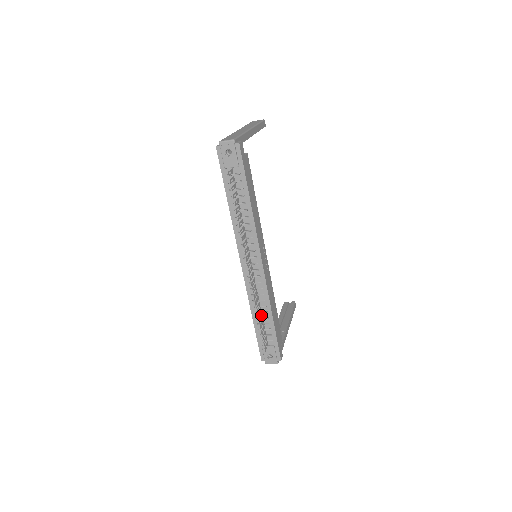
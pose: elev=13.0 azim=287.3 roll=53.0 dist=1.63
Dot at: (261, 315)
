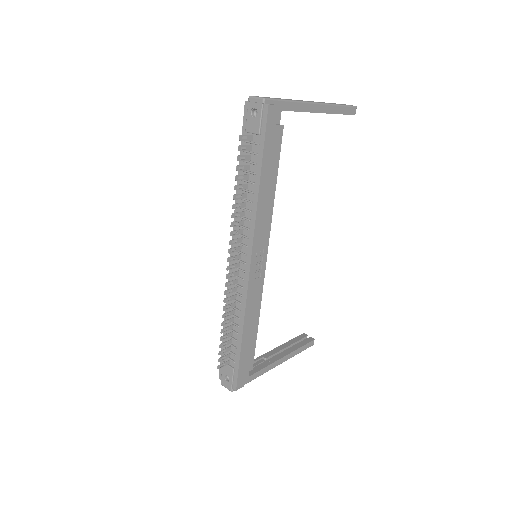
Dot at: (231, 326)
